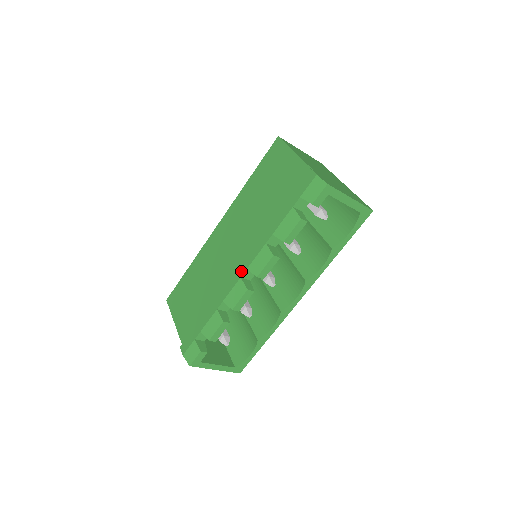
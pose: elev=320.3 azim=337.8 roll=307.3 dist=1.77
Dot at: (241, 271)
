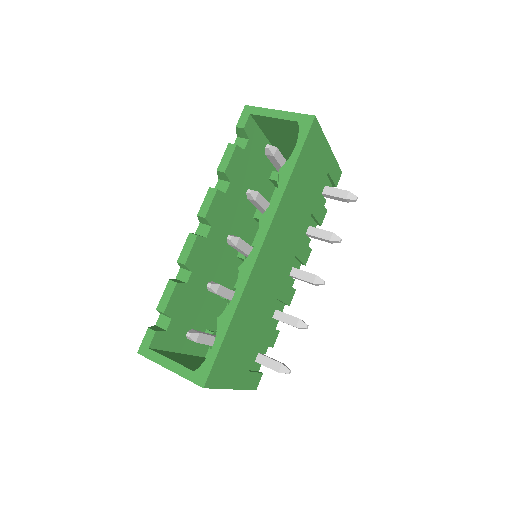
Dot at: occluded
